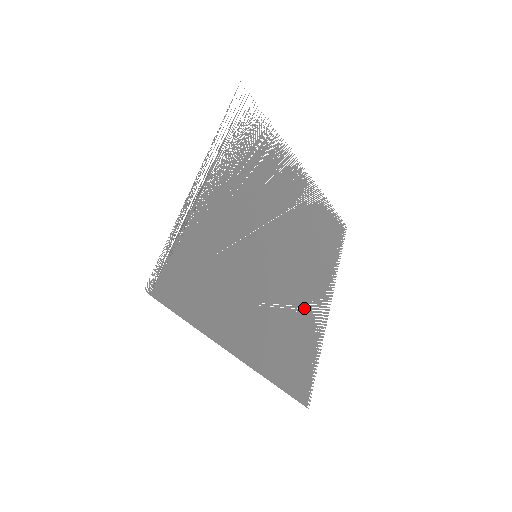
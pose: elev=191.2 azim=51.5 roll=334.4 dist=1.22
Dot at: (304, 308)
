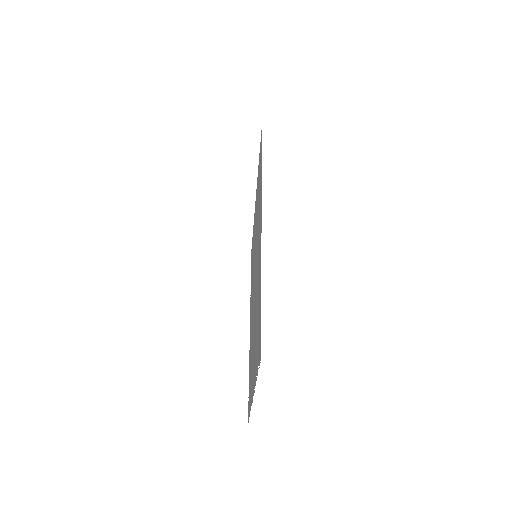
Dot at: occluded
